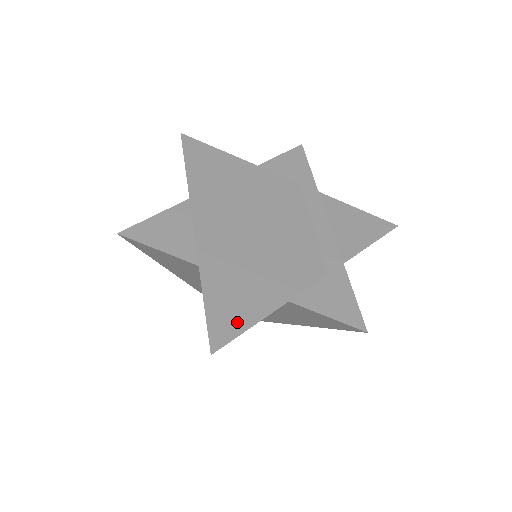
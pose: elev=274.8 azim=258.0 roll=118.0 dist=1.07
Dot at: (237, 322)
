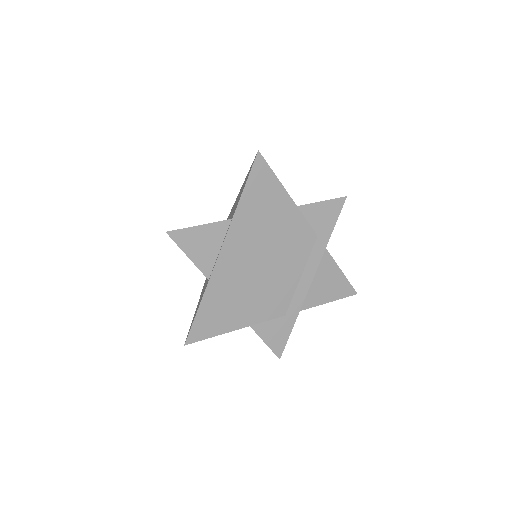
Dot at: (210, 330)
